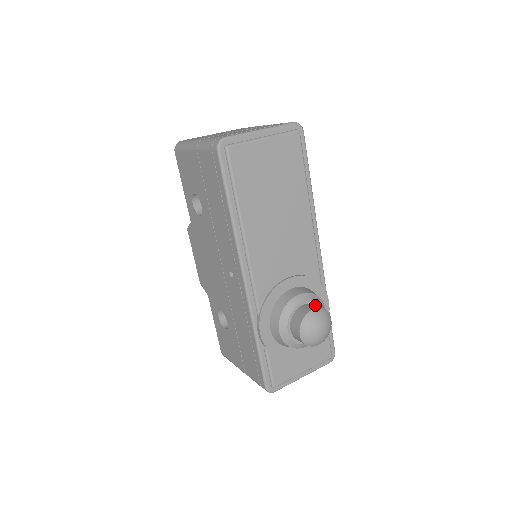
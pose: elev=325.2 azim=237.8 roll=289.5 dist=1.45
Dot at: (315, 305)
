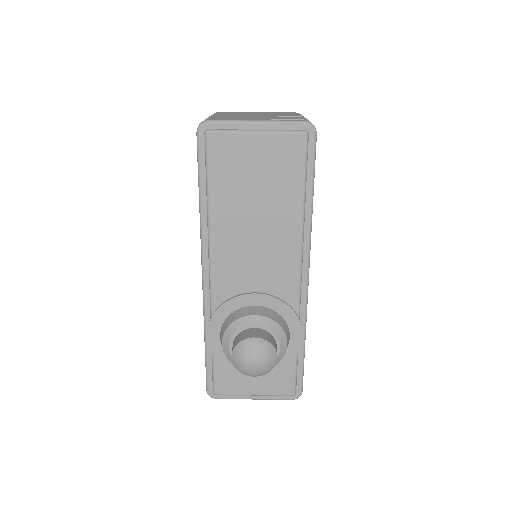
Dot at: (266, 334)
